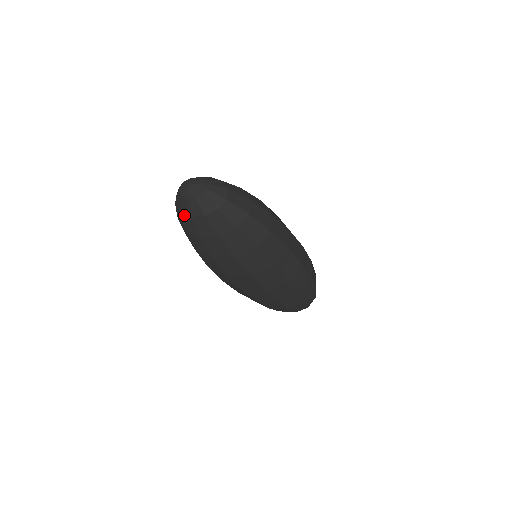
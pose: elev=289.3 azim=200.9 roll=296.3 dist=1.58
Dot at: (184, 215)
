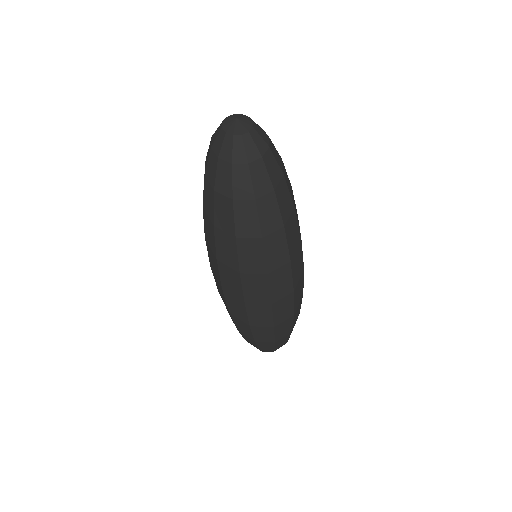
Dot at: (211, 142)
